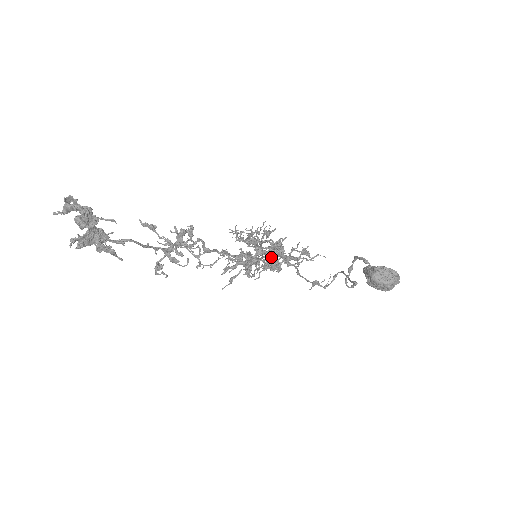
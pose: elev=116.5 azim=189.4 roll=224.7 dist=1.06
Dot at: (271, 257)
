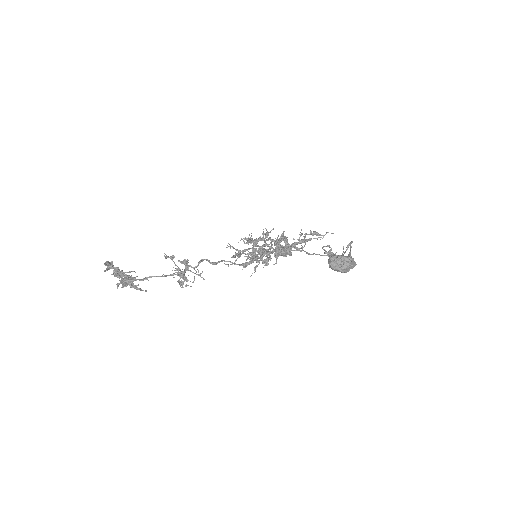
Dot at: (275, 250)
